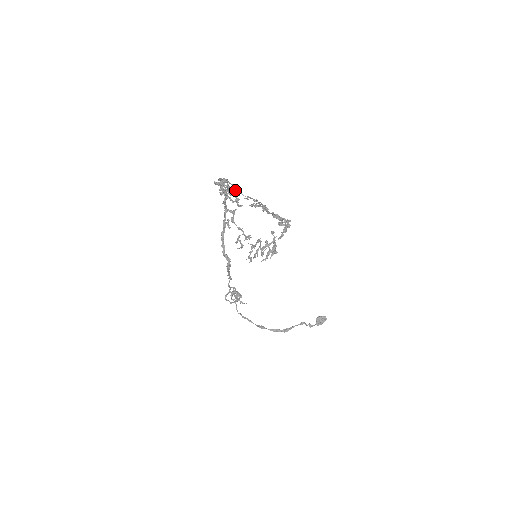
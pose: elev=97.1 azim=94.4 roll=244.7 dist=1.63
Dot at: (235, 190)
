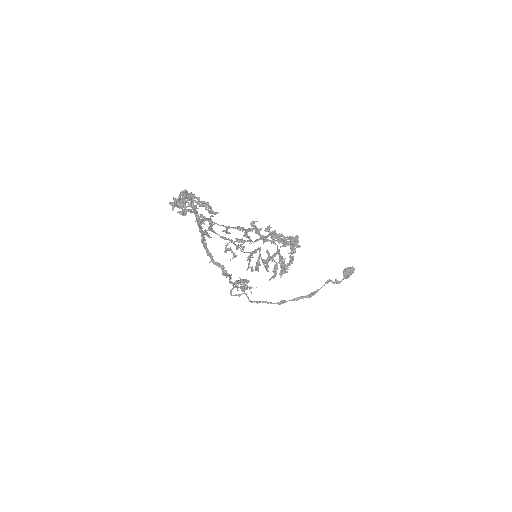
Dot at: (204, 220)
